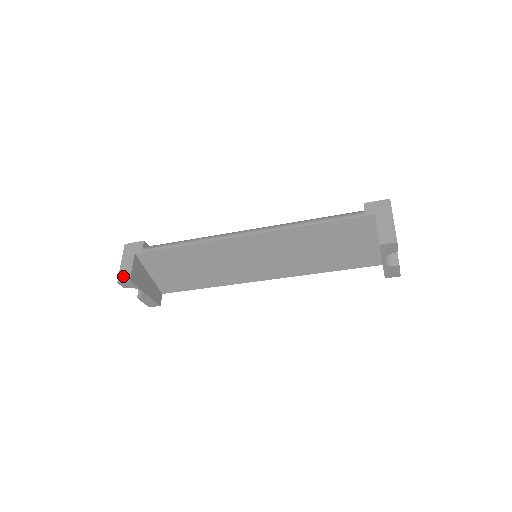
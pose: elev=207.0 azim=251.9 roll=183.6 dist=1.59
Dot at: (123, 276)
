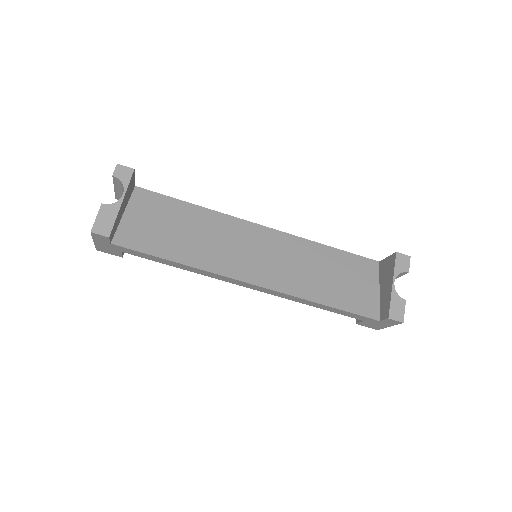
Dot at: occluded
